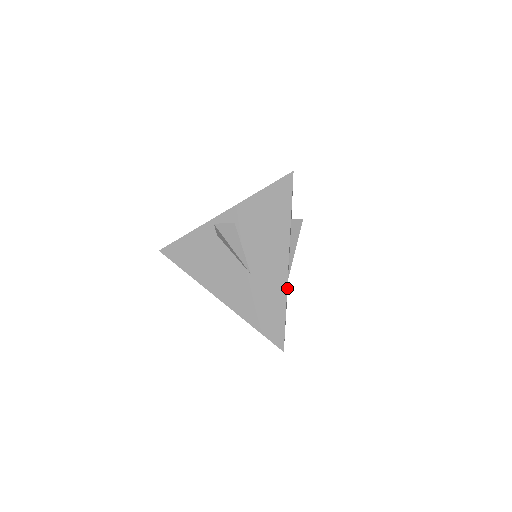
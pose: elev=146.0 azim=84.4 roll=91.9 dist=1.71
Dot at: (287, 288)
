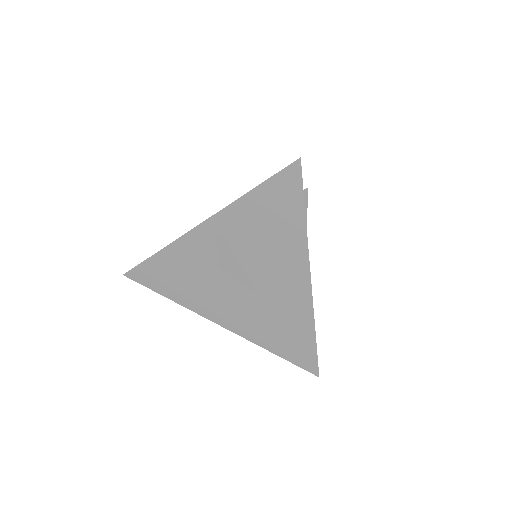
Dot at: occluded
